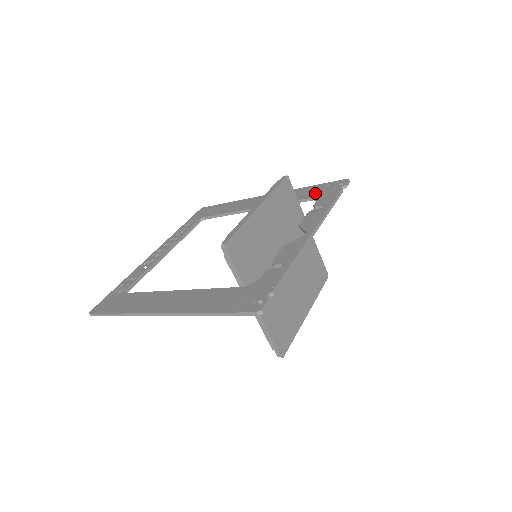
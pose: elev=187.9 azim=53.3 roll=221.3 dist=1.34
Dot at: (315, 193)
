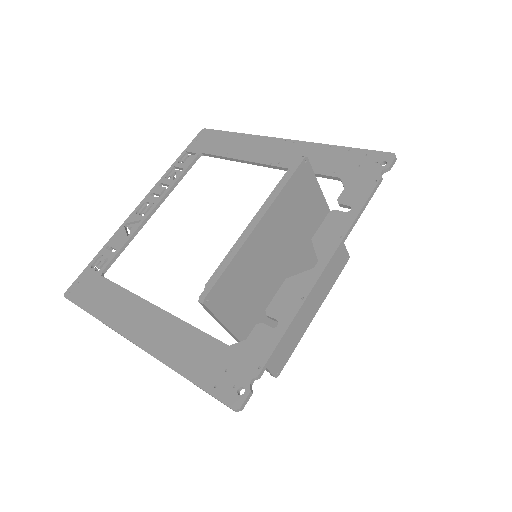
Dot at: (345, 169)
